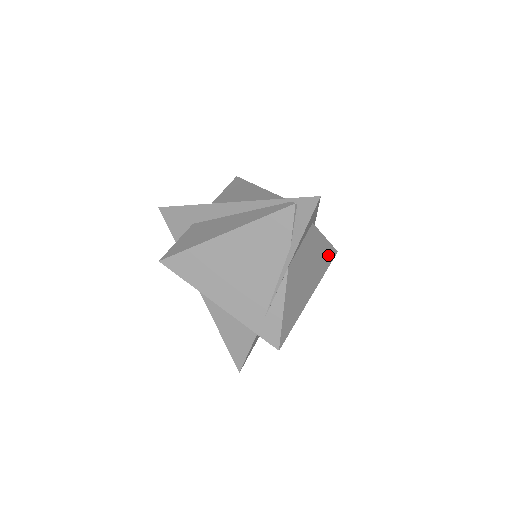
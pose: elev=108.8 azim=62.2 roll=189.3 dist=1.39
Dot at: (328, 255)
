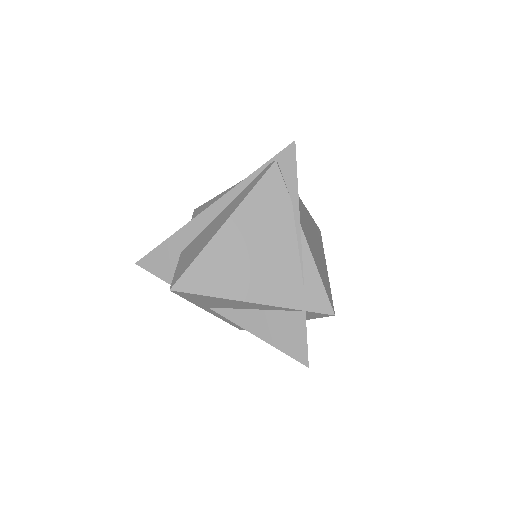
Dot at: (316, 230)
